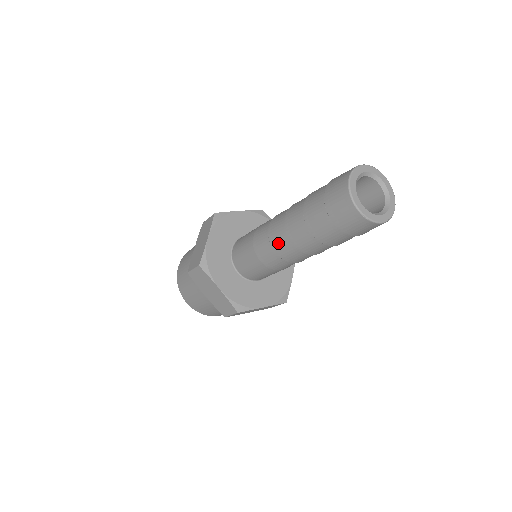
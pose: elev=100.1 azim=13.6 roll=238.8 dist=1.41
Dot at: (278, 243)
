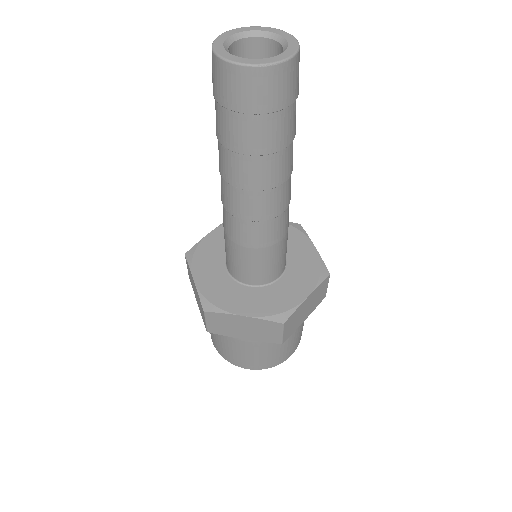
Dot at: (240, 207)
